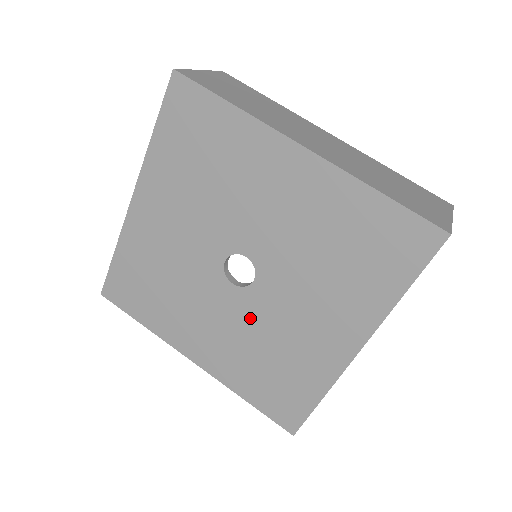
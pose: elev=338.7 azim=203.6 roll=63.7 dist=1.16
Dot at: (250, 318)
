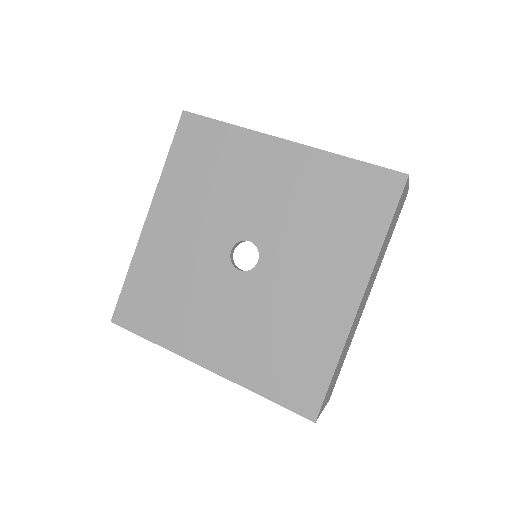
Dot at: (258, 300)
